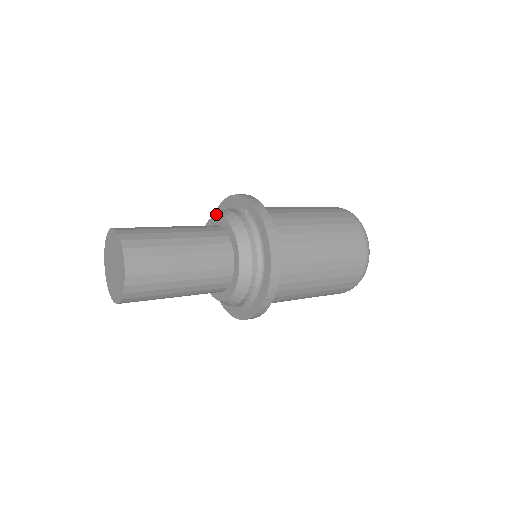
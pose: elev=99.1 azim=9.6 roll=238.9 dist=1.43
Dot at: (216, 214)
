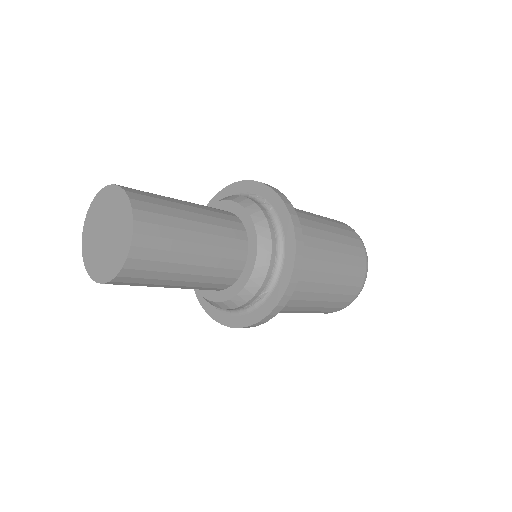
Dot at: (230, 197)
